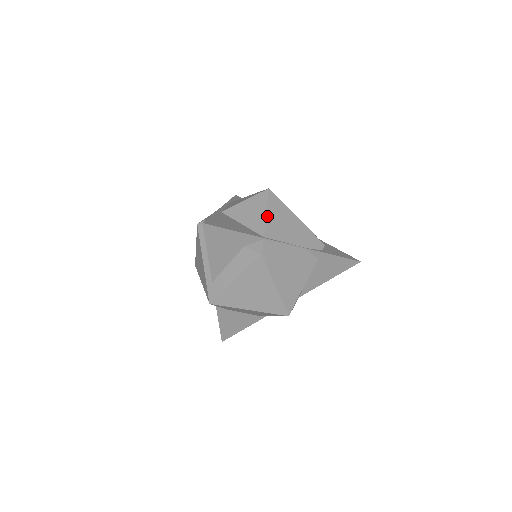
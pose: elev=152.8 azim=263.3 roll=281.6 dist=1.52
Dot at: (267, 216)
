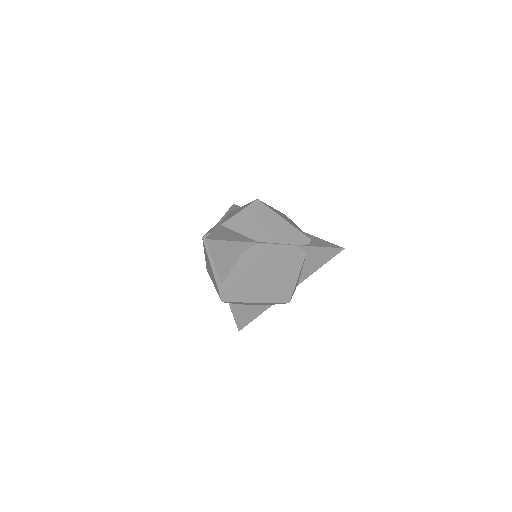
Dot at: (258, 223)
